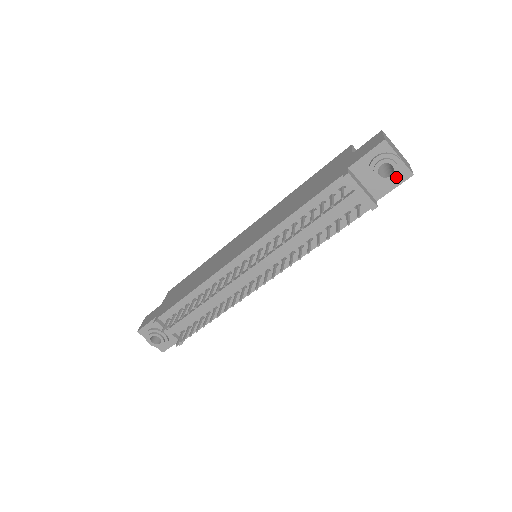
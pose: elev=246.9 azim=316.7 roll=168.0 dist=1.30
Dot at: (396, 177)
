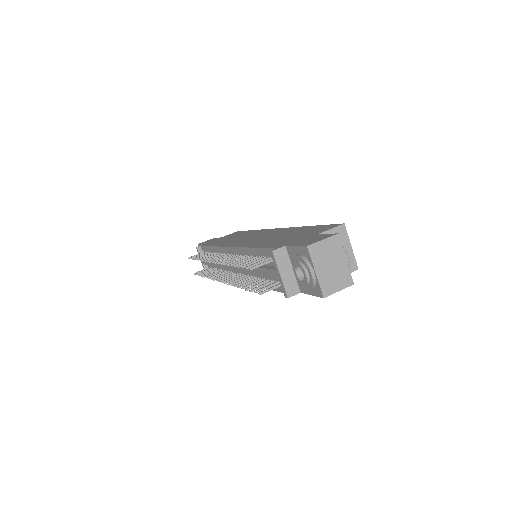
Dot at: (309, 287)
